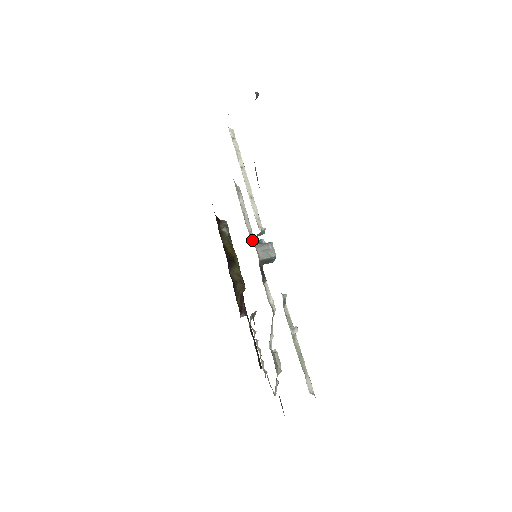
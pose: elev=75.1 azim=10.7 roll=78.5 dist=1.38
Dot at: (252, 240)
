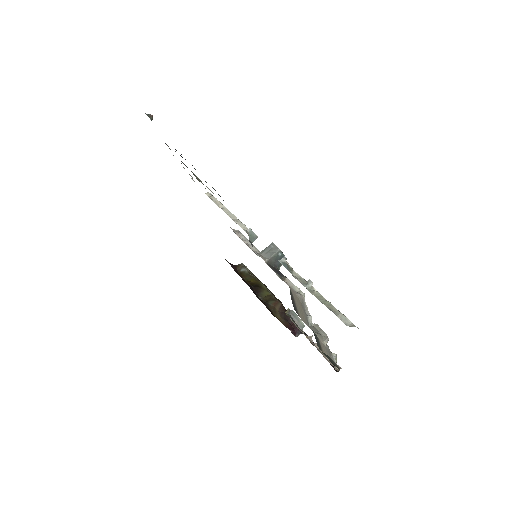
Dot at: occluded
